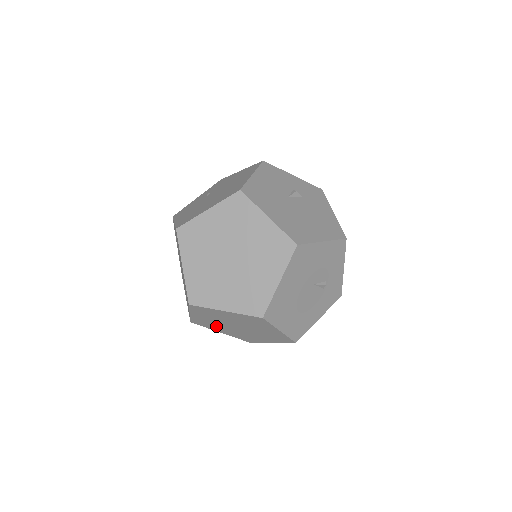
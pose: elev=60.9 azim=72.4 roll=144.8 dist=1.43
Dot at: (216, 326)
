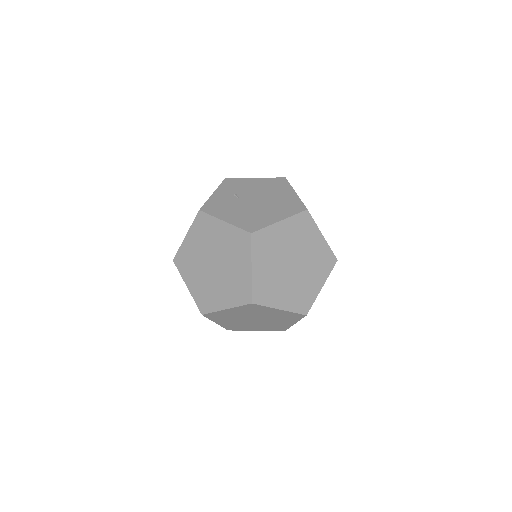
Dot at: (228, 318)
